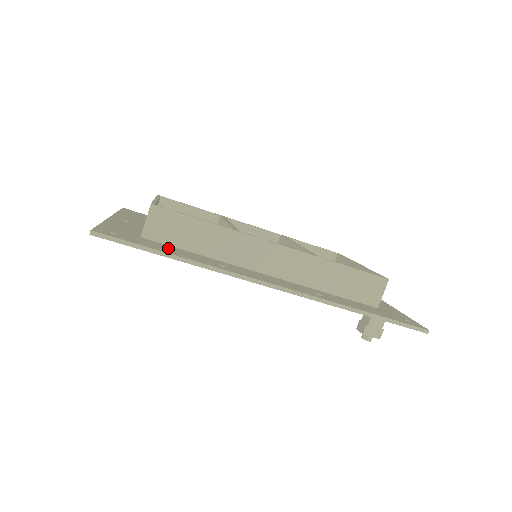
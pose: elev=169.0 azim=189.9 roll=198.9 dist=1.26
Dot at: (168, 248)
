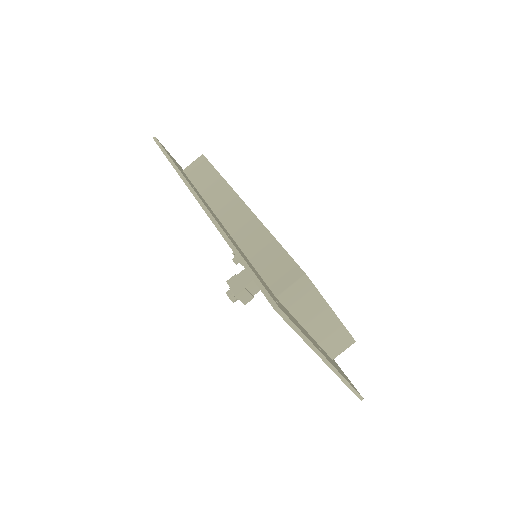
Dot at: (182, 171)
